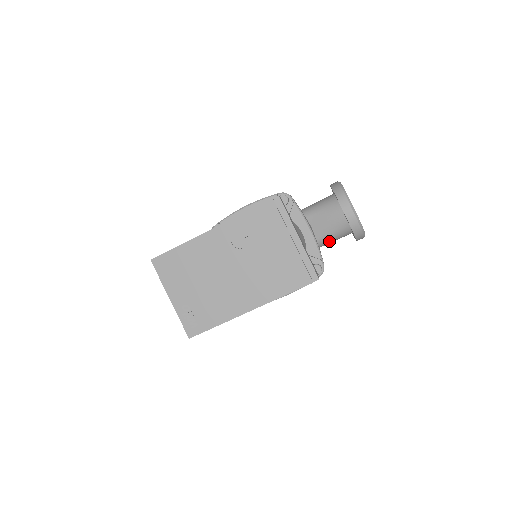
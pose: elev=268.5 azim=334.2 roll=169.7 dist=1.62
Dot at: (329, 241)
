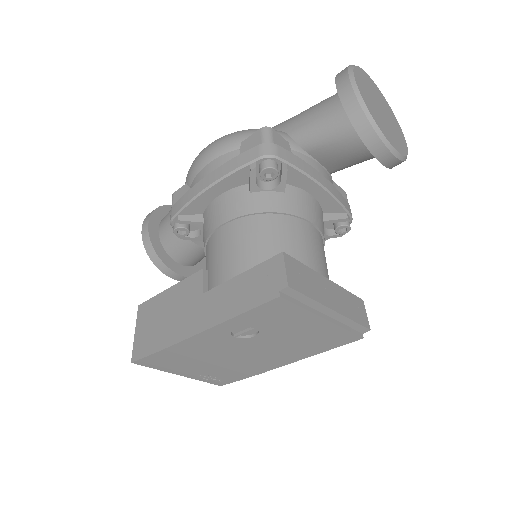
Dot at: occluded
